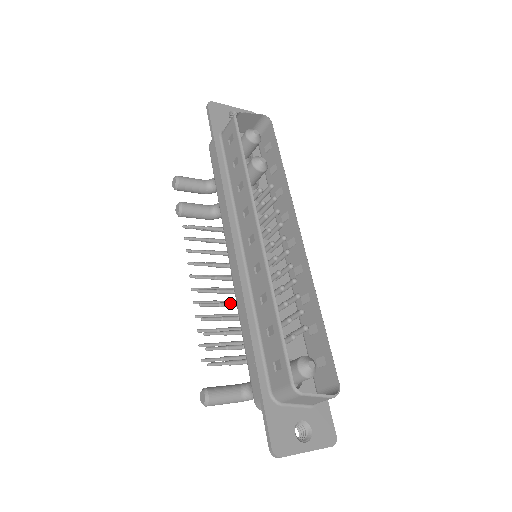
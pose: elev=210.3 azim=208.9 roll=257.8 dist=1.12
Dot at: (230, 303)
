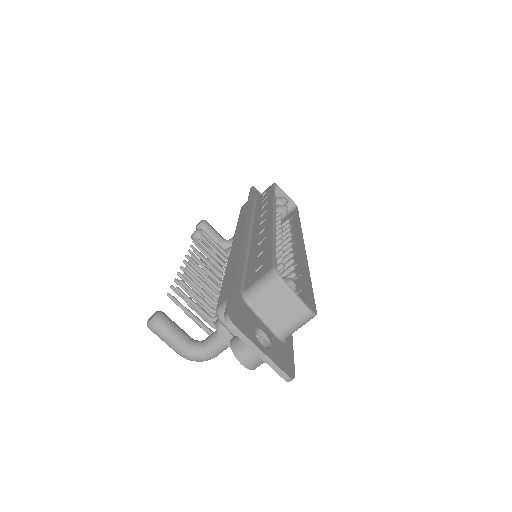
Dot at: occluded
